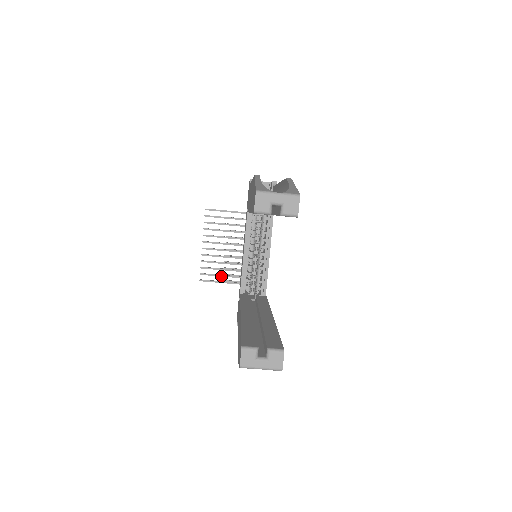
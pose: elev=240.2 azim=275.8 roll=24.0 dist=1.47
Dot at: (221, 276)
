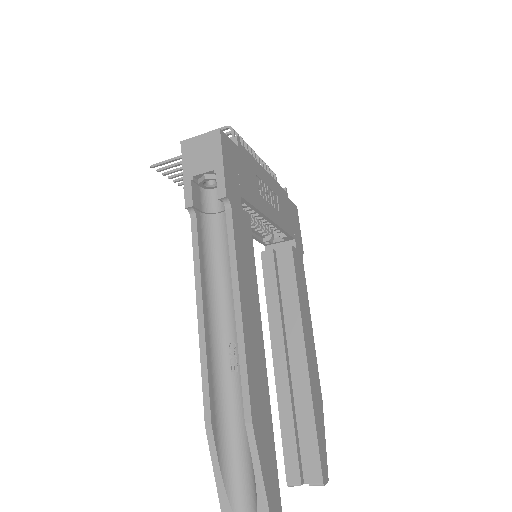
Dot at: occluded
